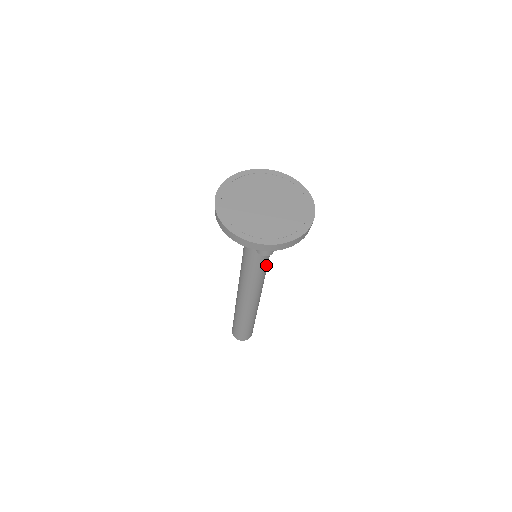
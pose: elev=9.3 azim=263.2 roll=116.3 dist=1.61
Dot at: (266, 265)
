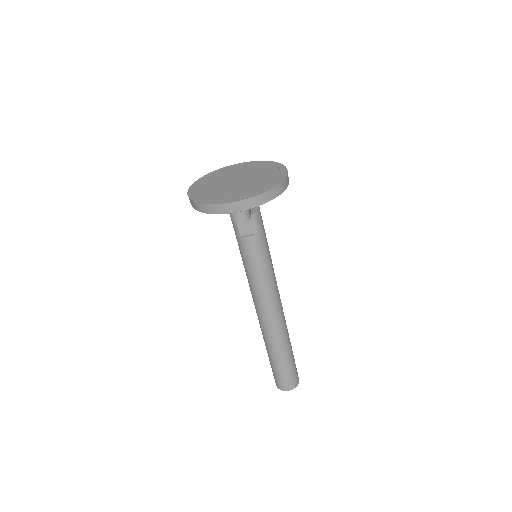
Dot at: (268, 262)
